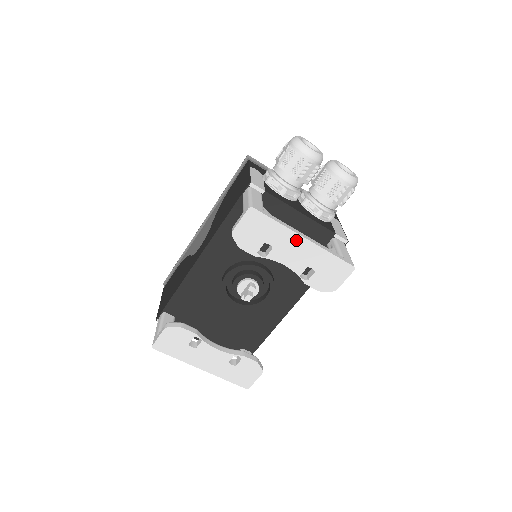
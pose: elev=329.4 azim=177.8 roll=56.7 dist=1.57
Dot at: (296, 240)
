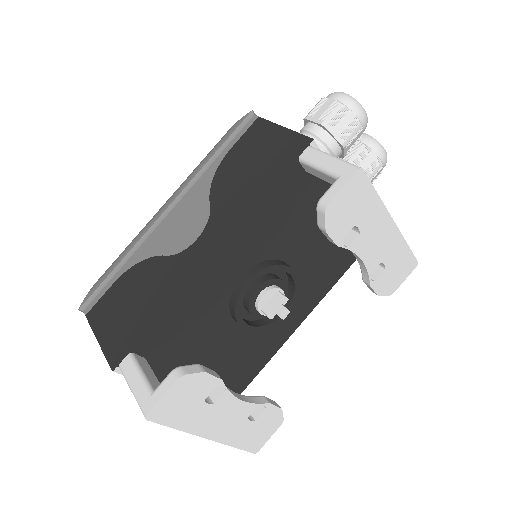
Dot at: (385, 223)
